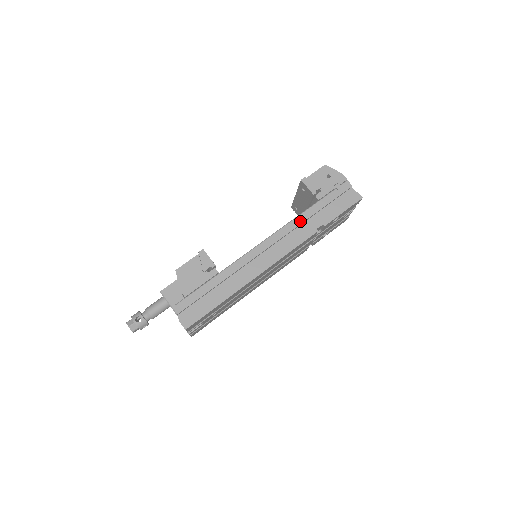
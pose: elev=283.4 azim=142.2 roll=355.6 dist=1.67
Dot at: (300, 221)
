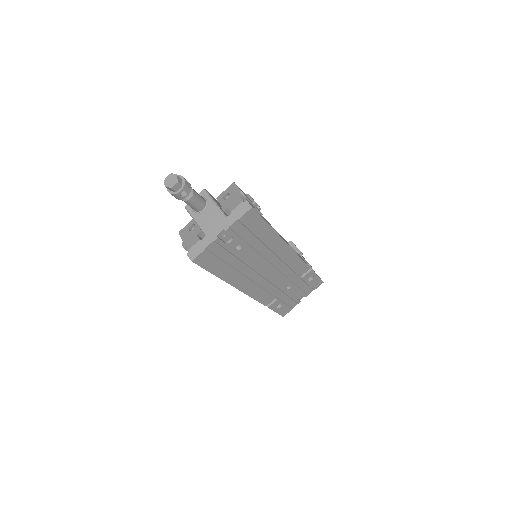
Dot at: occluded
